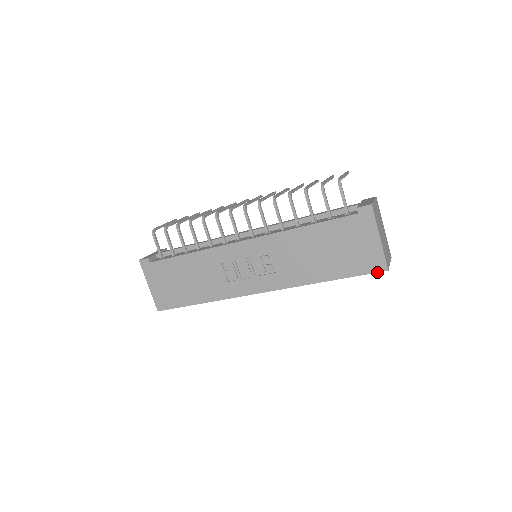
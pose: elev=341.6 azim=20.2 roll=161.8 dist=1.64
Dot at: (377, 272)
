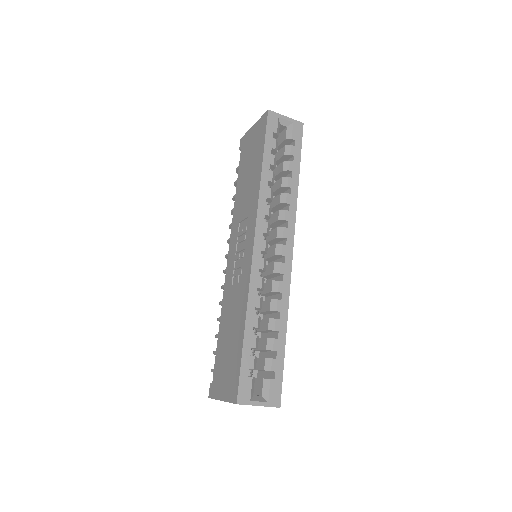
Dot at: (267, 119)
